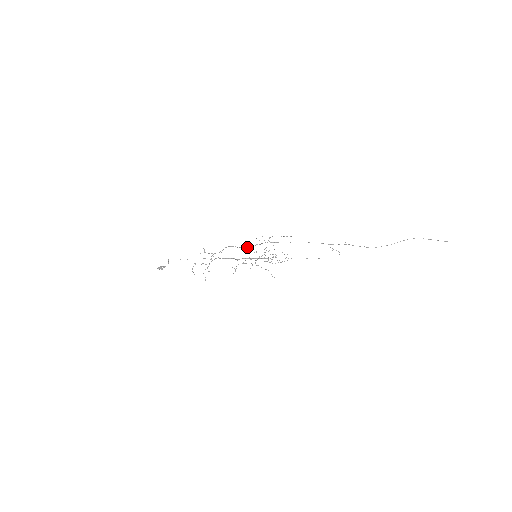
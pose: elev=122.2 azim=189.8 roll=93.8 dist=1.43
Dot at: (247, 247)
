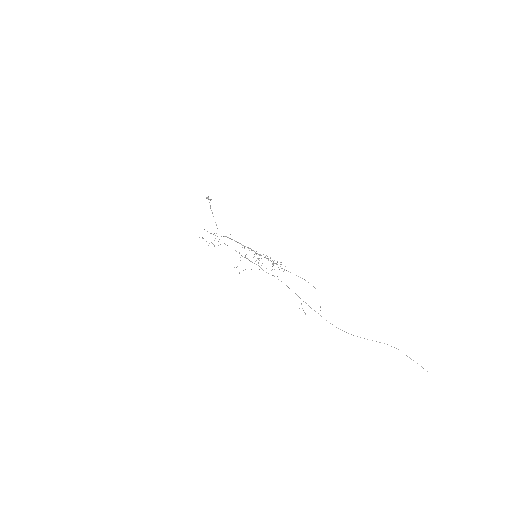
Dot at: occluded
